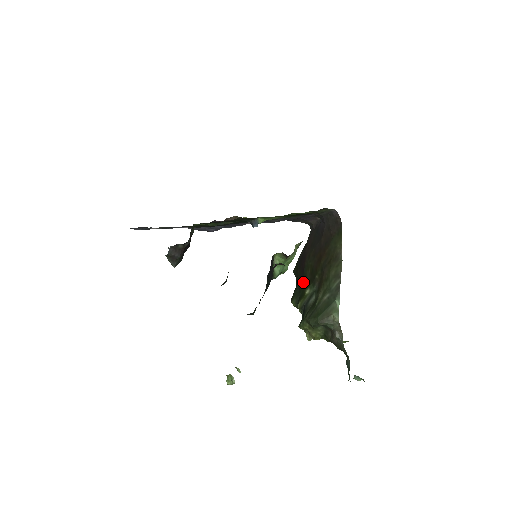
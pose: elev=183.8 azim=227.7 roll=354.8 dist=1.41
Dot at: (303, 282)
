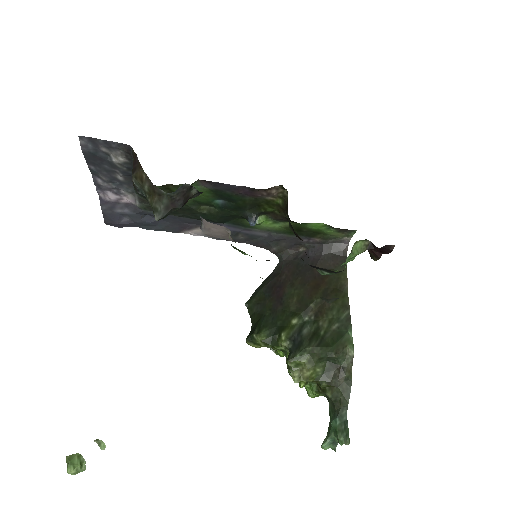
Dot at: (283, 311)
